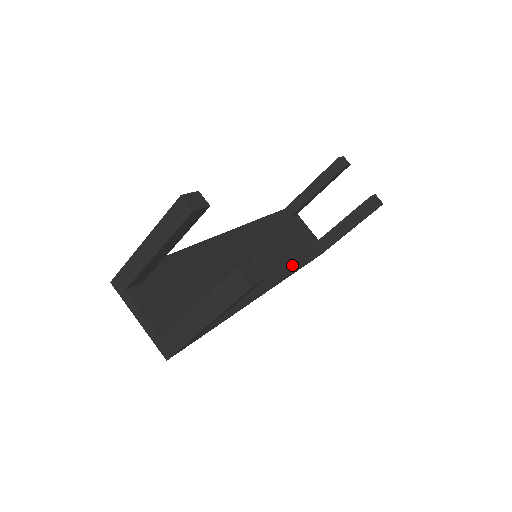
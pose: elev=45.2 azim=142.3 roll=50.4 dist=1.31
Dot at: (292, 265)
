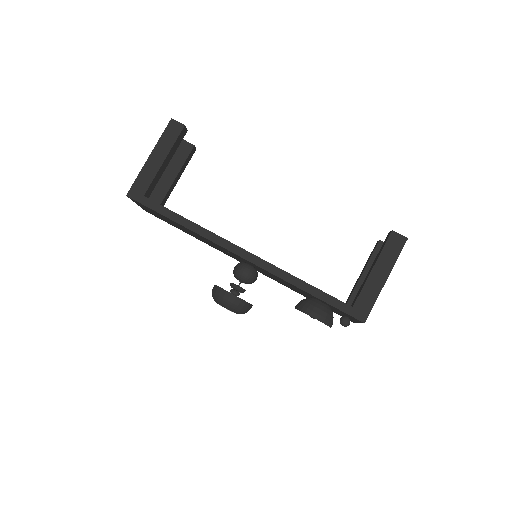
Dot at: occluded
